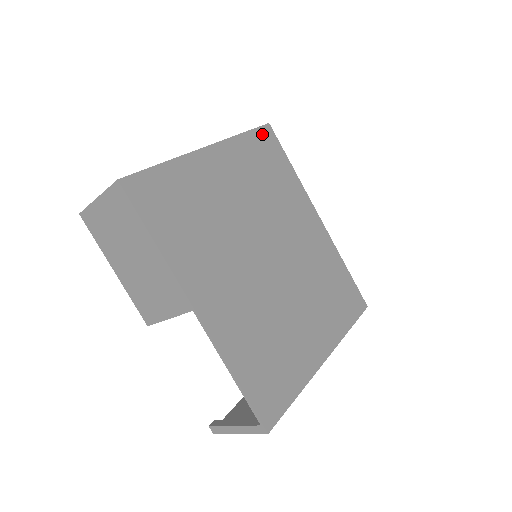
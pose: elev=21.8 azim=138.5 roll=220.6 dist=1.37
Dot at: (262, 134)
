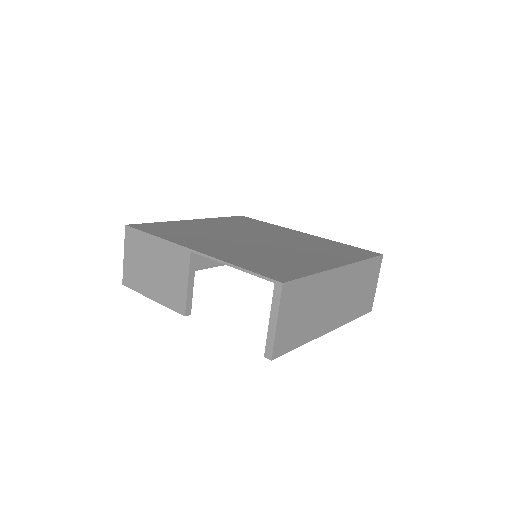
Dot at: occluded
